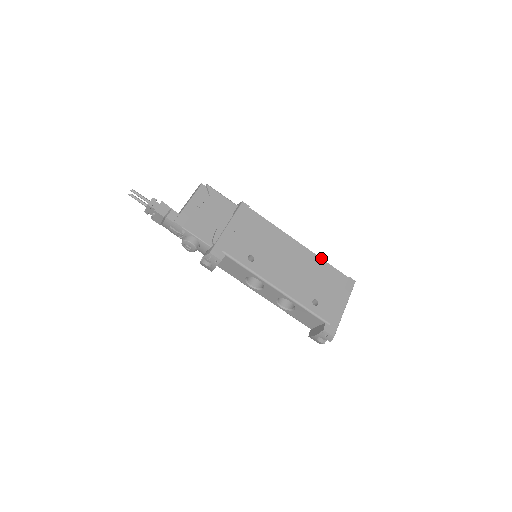
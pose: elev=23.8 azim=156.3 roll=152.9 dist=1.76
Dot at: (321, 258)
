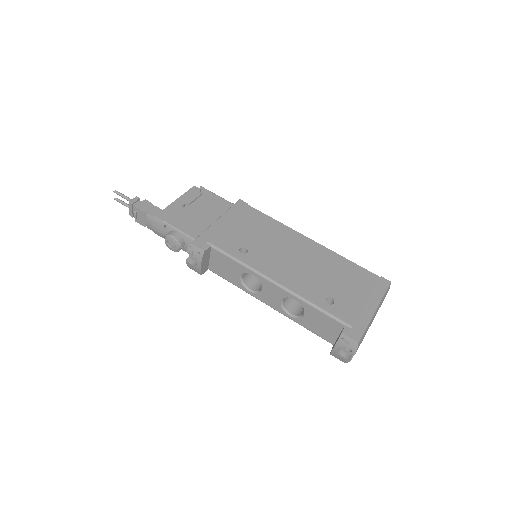
Dot at: (340, 255)
